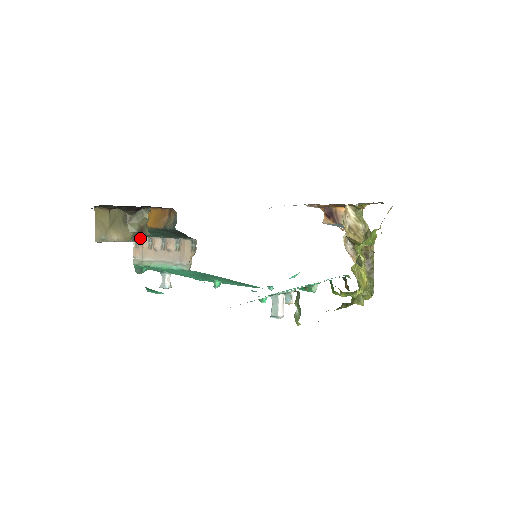
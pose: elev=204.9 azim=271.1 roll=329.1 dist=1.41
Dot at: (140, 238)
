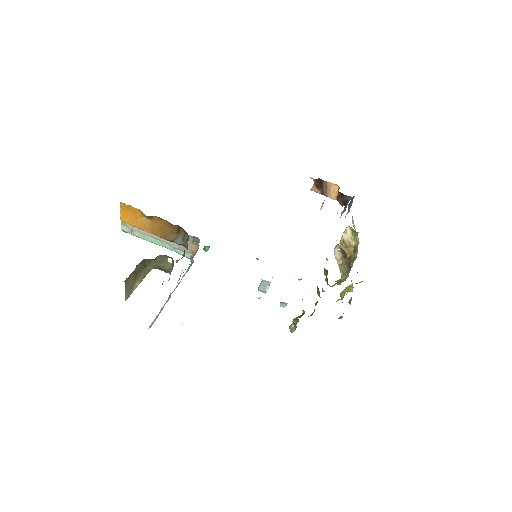
Dot at: occluded
